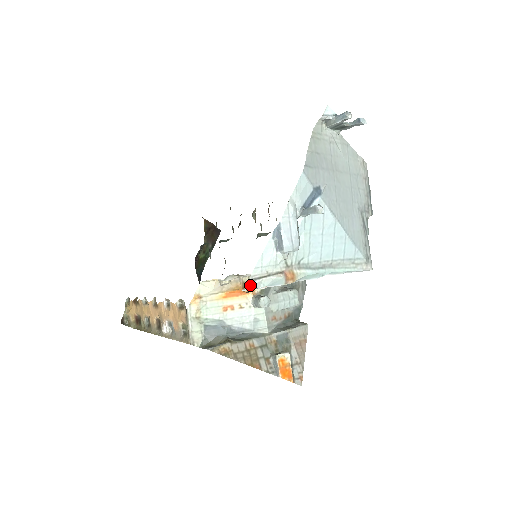
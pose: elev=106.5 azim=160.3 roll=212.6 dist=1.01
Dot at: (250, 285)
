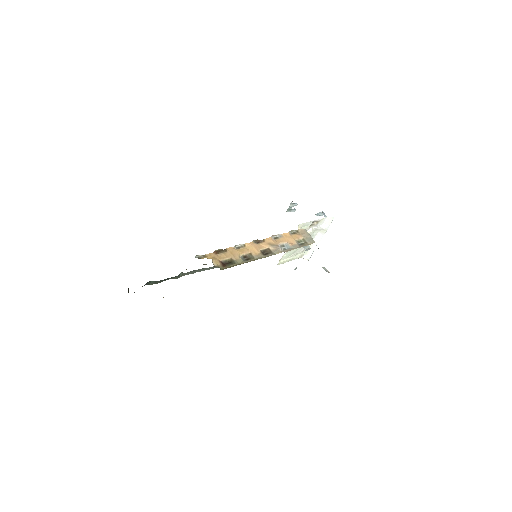
Dot at: (333, 217)
